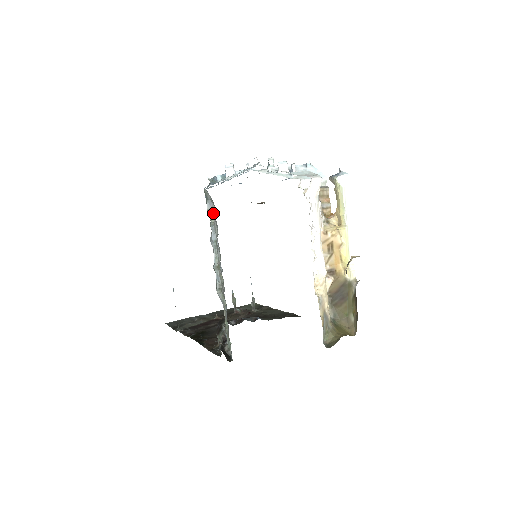
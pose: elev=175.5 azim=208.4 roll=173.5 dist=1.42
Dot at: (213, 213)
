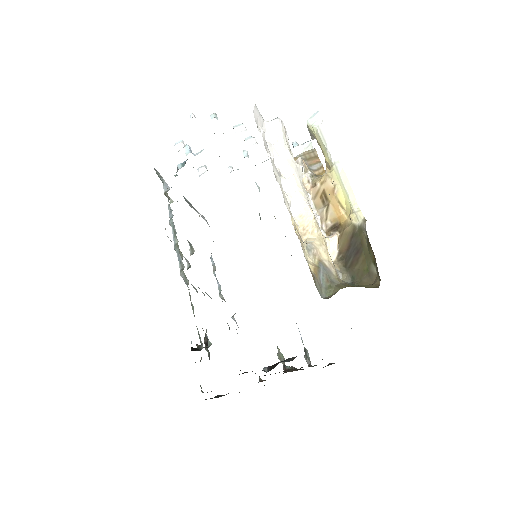
Dot at: occluded
